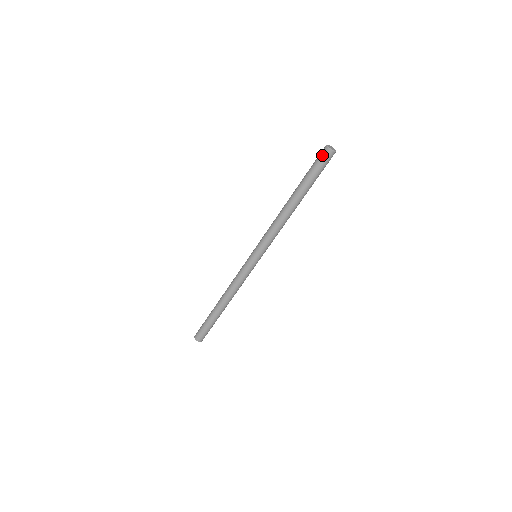
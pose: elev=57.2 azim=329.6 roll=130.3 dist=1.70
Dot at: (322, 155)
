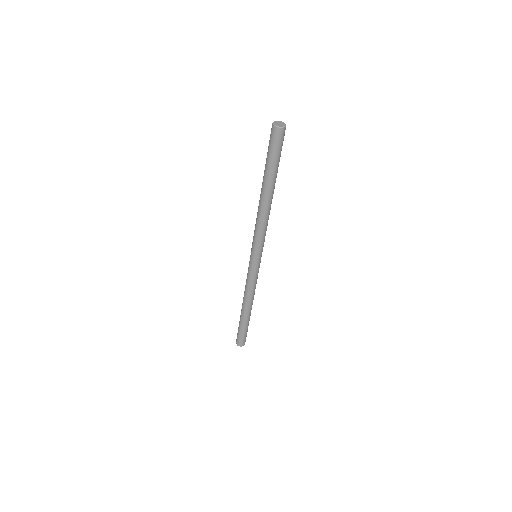
Dot at: (271, 135)
